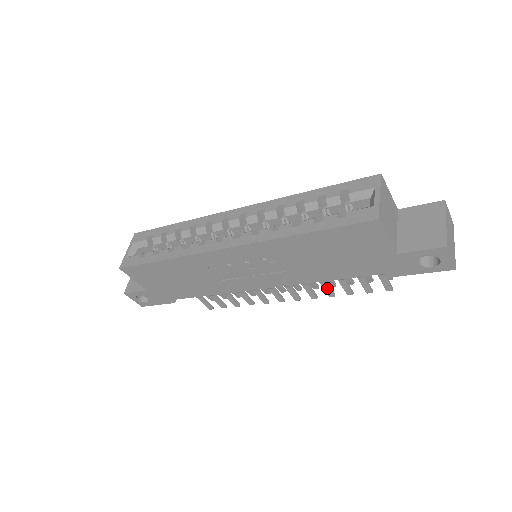
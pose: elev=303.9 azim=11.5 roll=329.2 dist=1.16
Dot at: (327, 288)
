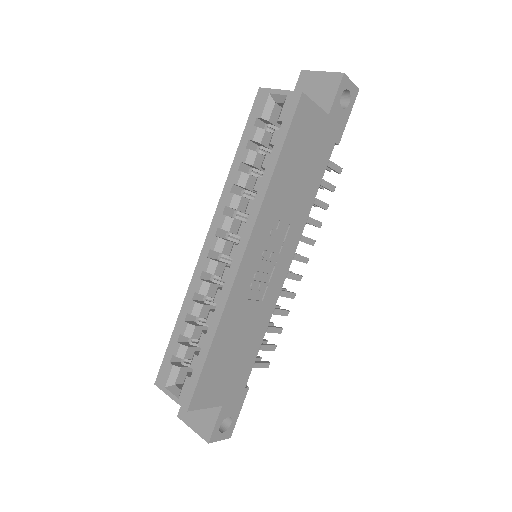
Dot at: (313, 221)
